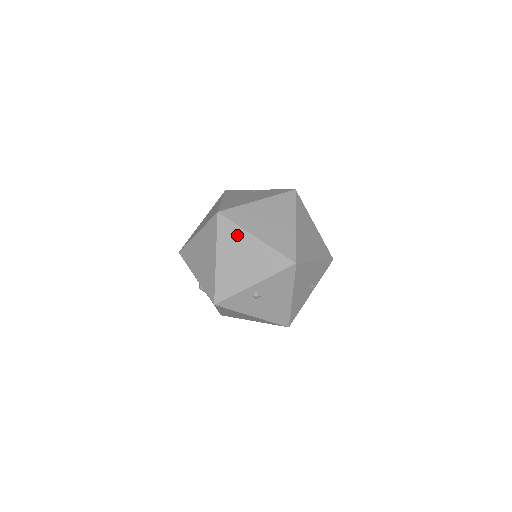
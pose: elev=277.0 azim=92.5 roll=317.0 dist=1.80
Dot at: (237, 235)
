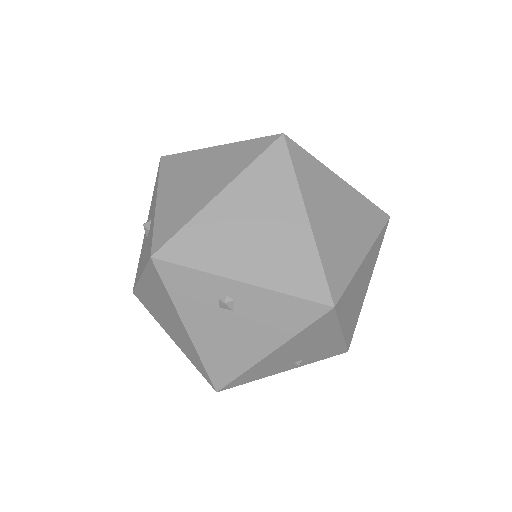
Dot at: (282, 188)
